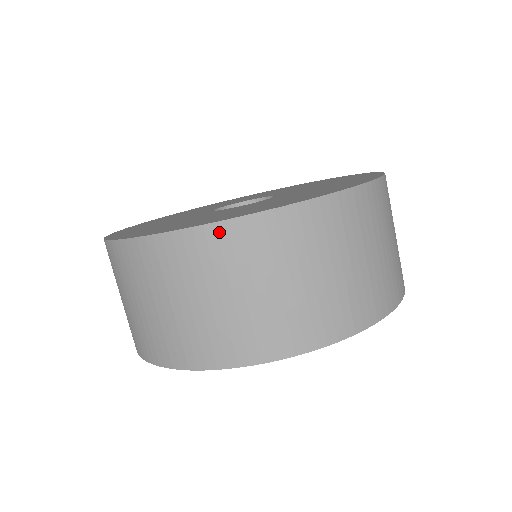
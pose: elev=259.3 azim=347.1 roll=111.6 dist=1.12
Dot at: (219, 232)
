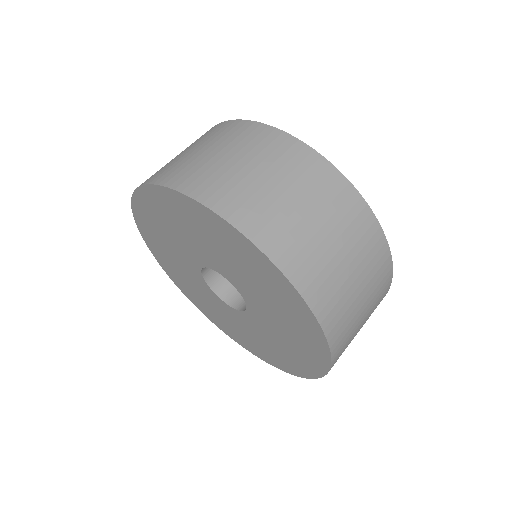
Dot at: occluded
